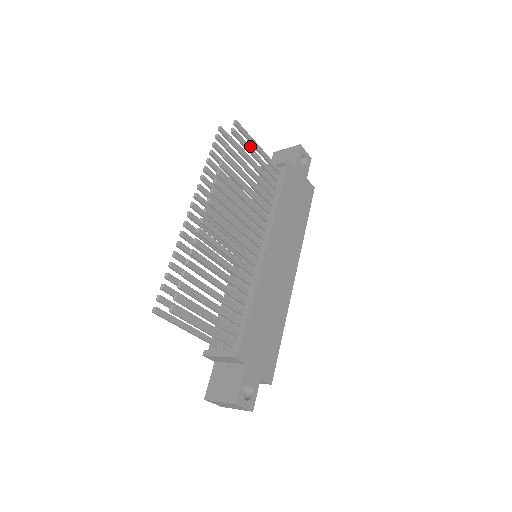
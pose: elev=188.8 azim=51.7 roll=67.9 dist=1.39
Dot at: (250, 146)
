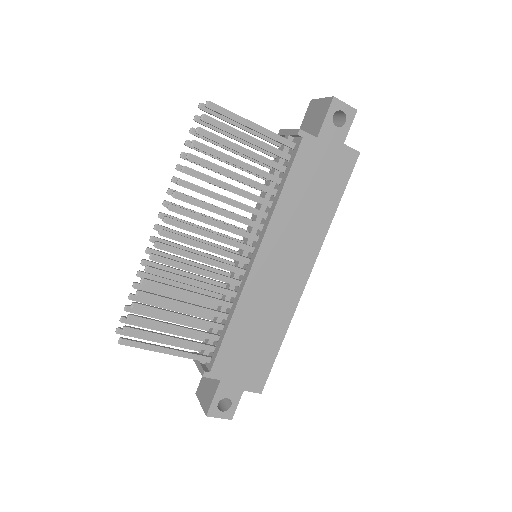
Dot at: occluded
